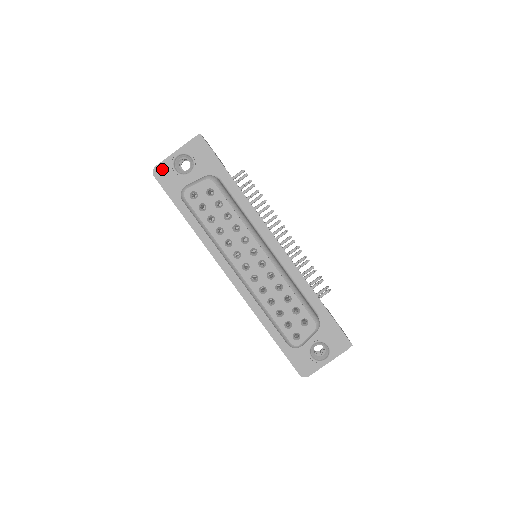
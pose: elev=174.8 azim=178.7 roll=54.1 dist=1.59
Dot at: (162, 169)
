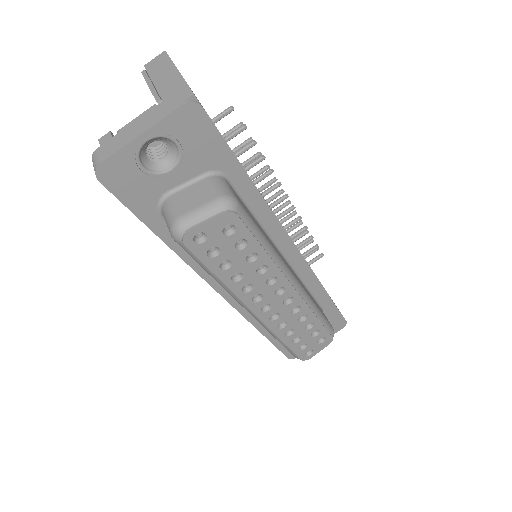
Dot at: (115, 167)
